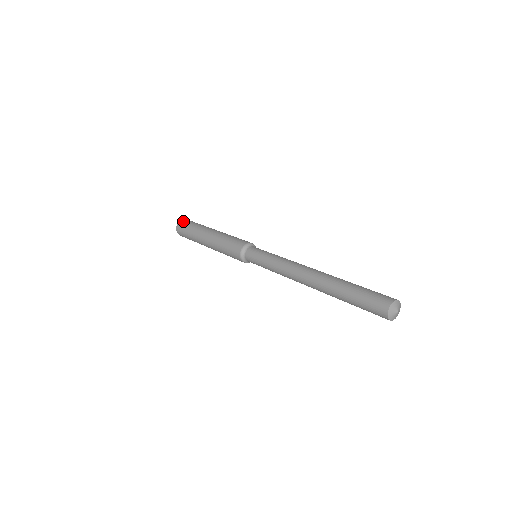
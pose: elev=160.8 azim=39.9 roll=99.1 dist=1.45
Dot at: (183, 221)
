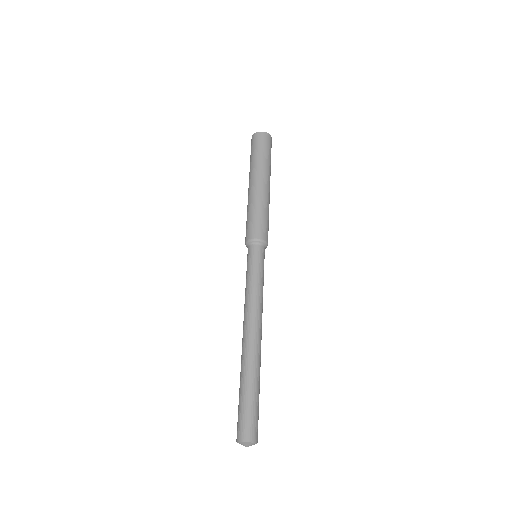
Dot at: (258, 136)
